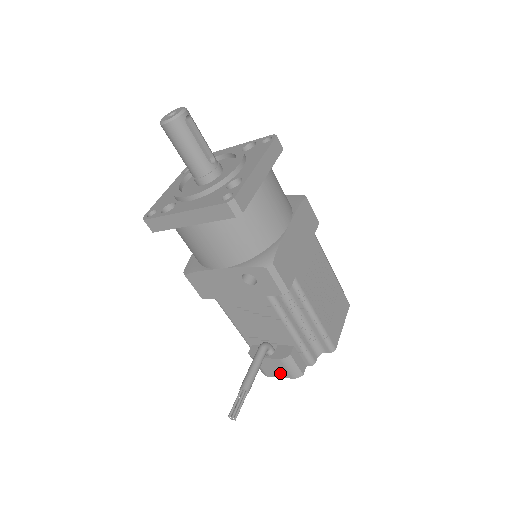
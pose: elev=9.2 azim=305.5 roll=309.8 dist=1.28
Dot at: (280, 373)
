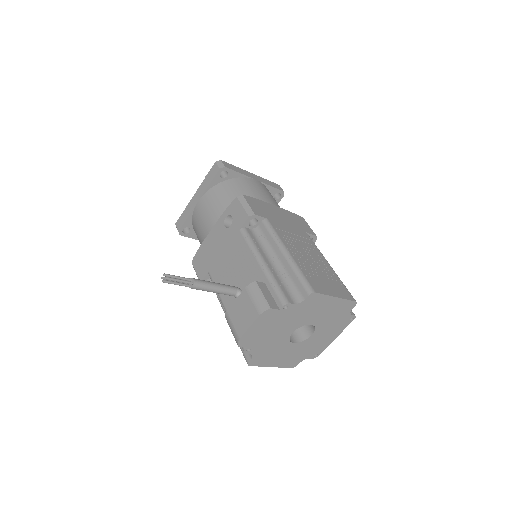
Dot at: (248, 317)
